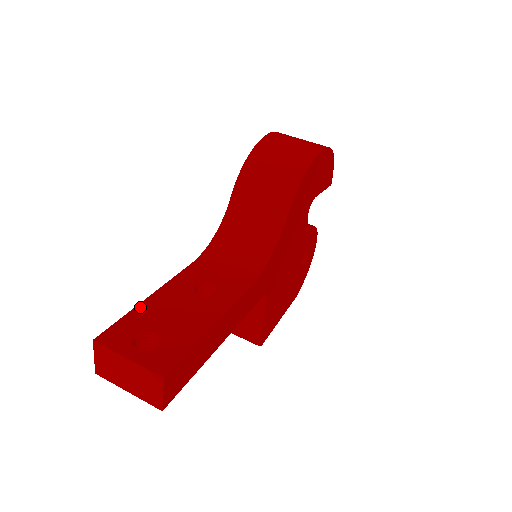
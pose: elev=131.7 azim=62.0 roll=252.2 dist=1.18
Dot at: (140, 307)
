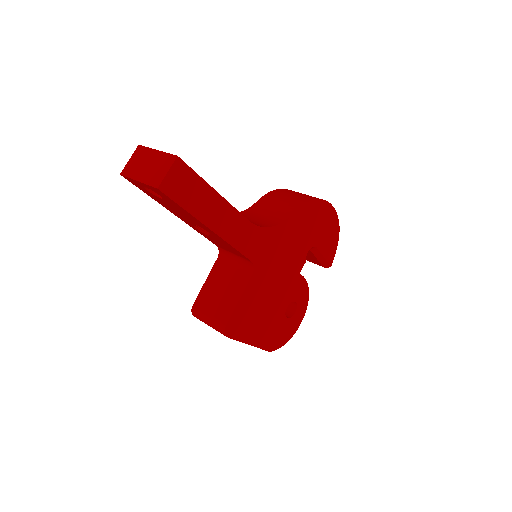
Dot at: occluded
